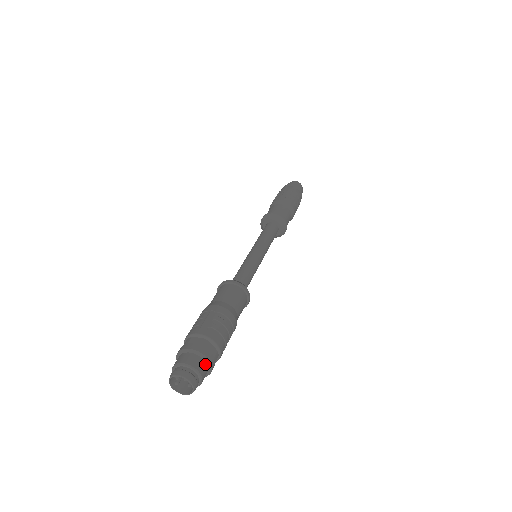
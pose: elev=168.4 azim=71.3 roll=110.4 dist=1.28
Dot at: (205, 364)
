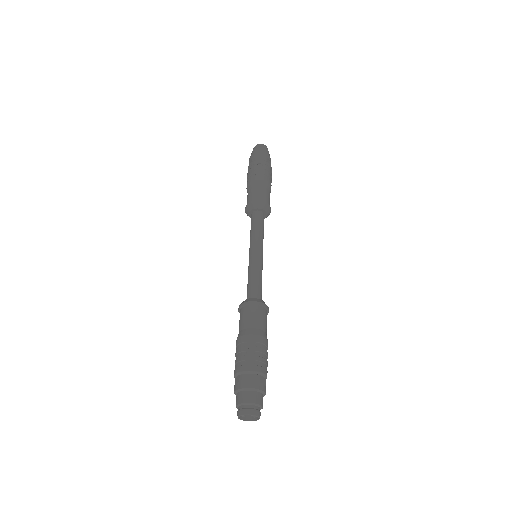
Dot at: (262, 395)
